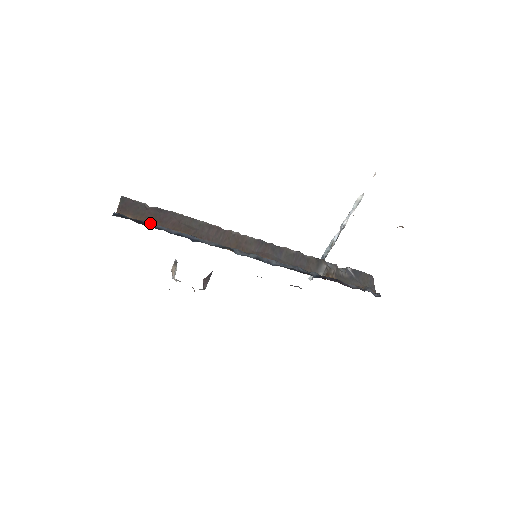
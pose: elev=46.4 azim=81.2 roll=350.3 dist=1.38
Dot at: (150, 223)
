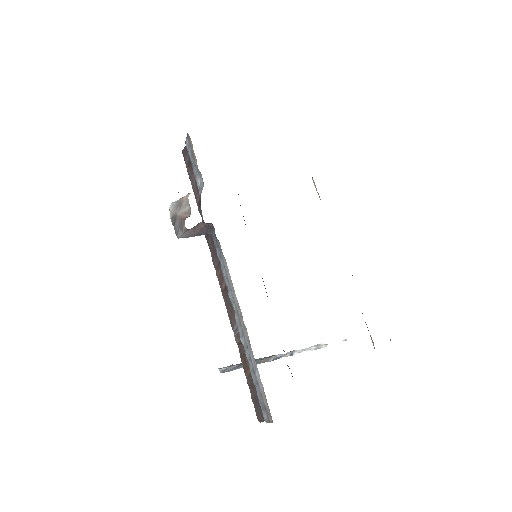
Dot at: occluded
